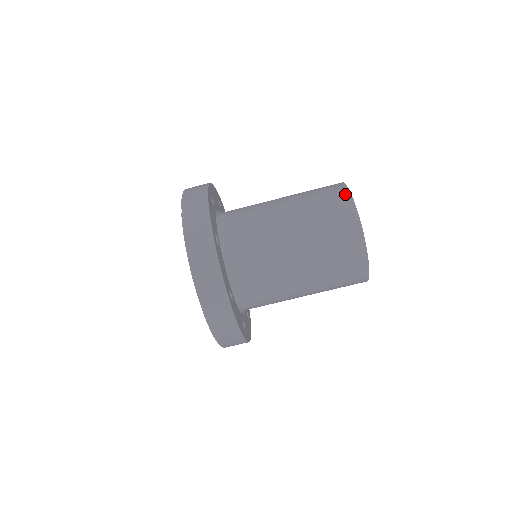
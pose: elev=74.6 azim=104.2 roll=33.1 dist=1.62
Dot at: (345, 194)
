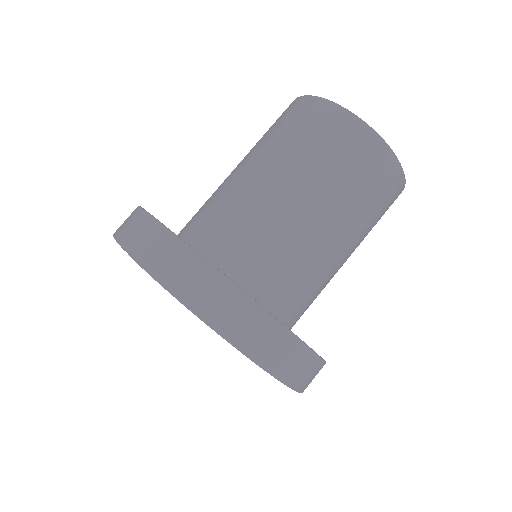
Dot at: (310, 102)
